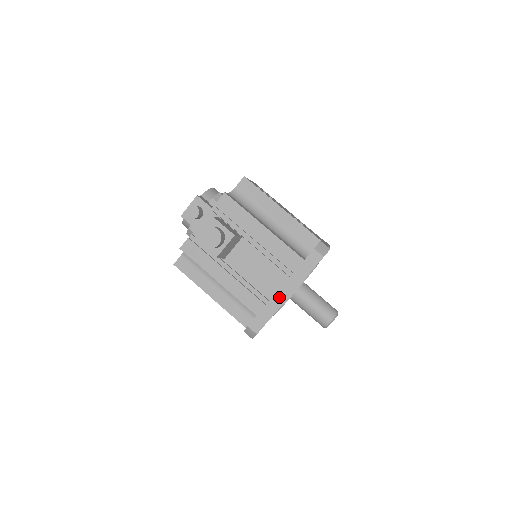
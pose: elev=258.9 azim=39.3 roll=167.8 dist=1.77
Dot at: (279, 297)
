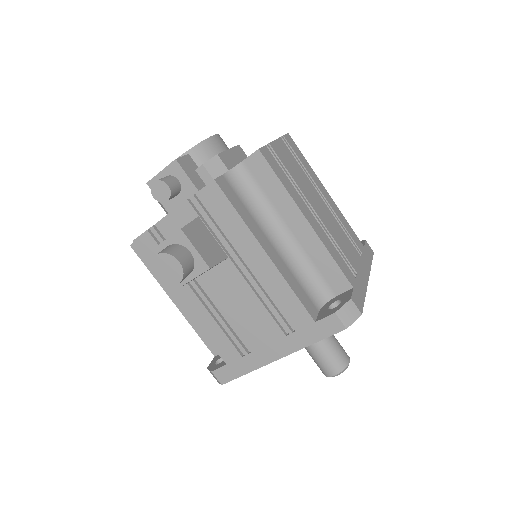
Dot at: (263, 354)
